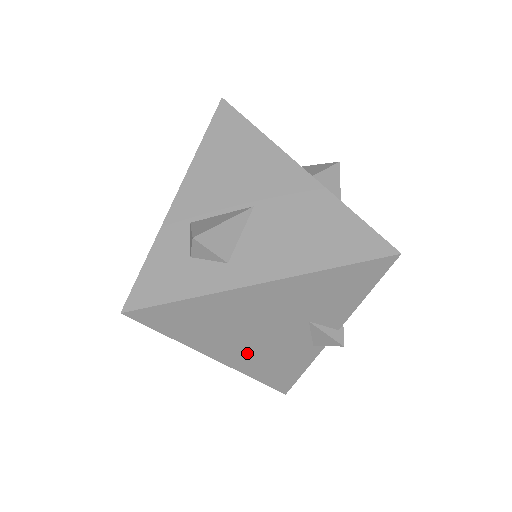
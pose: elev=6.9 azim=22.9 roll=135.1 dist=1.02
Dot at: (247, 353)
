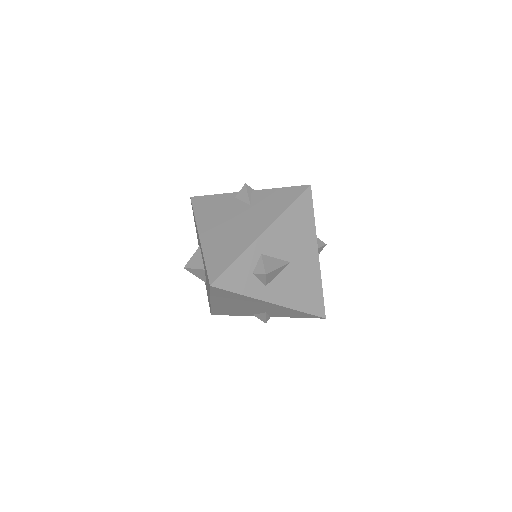
Dot at: (226, 306)
